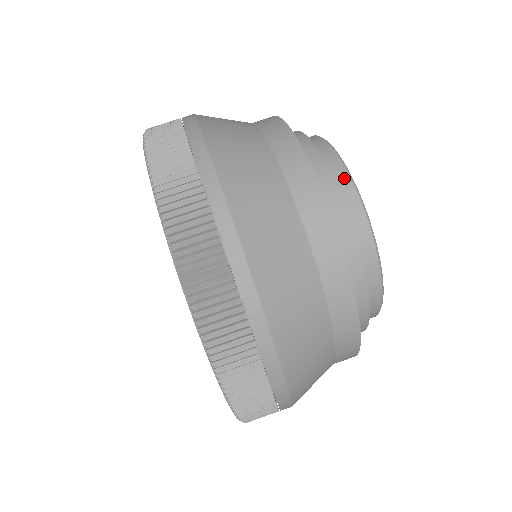
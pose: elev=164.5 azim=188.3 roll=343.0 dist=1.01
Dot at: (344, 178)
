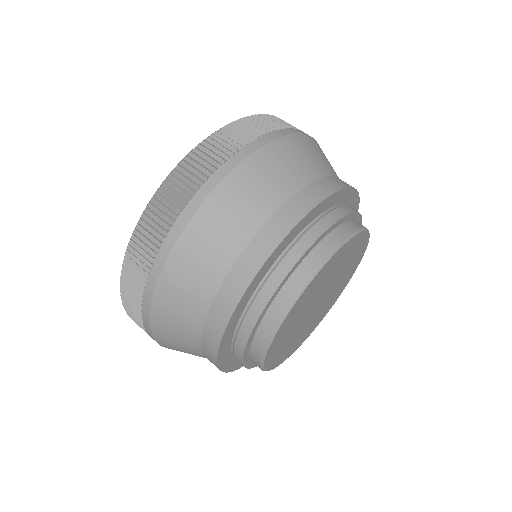
Dot at: (325, 252)
